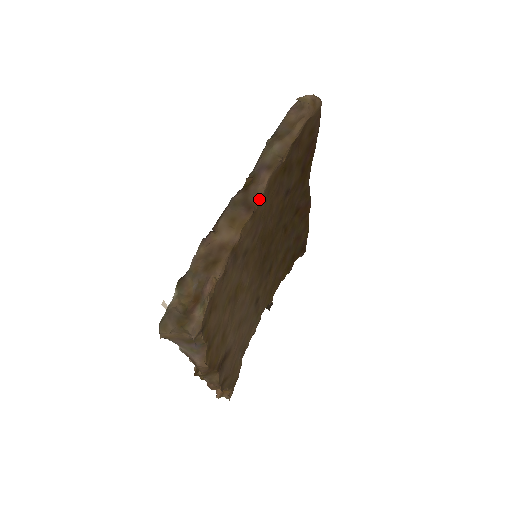
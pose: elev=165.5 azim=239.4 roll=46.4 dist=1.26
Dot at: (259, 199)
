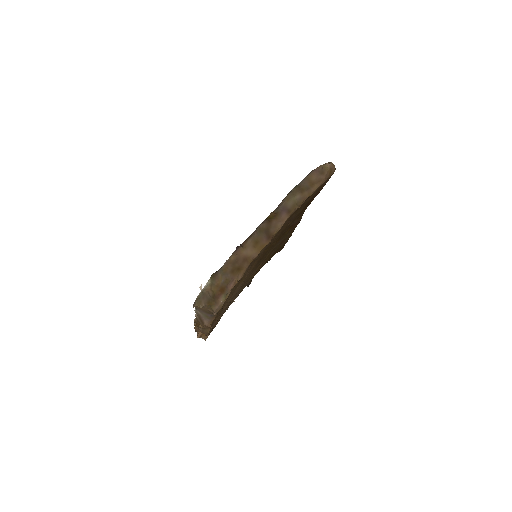
Dot at: (277, 232)
